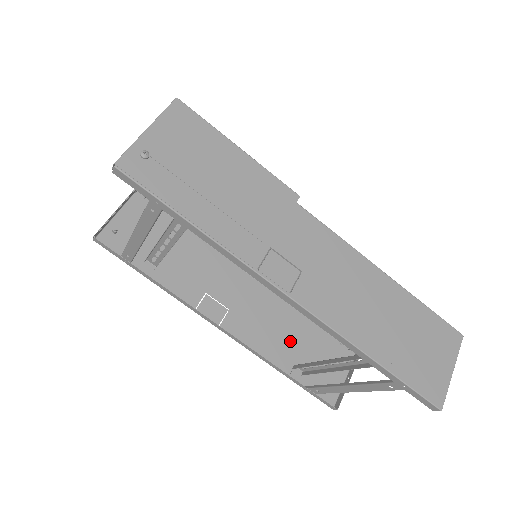
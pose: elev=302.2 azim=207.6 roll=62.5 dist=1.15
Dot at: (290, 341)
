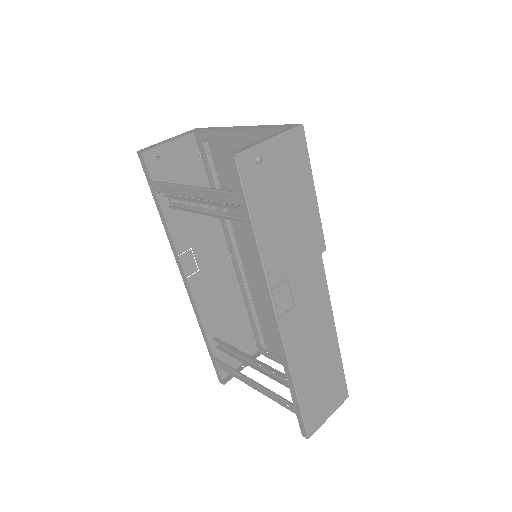
Dot at: (224, 318)
